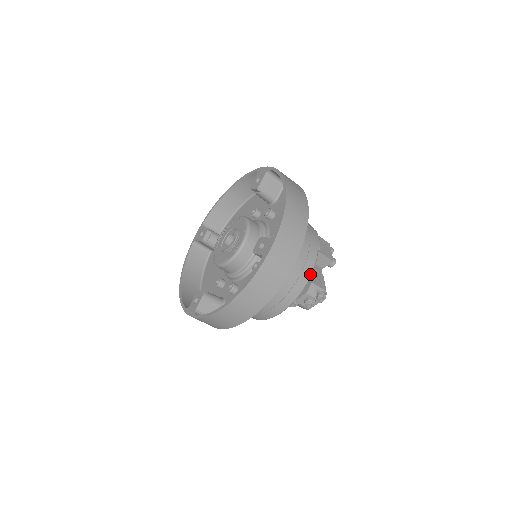
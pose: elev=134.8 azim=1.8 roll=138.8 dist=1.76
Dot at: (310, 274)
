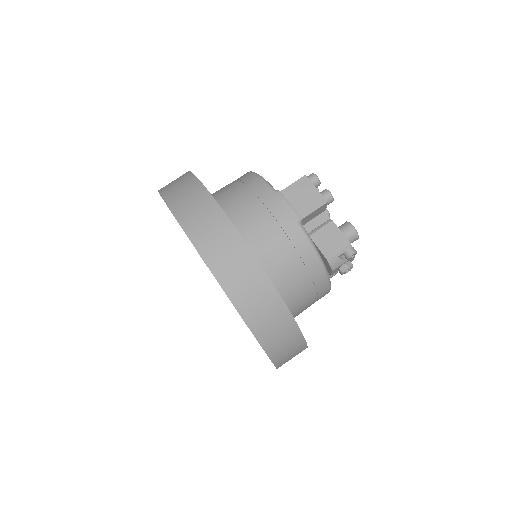
Dot at: (317, 258)
